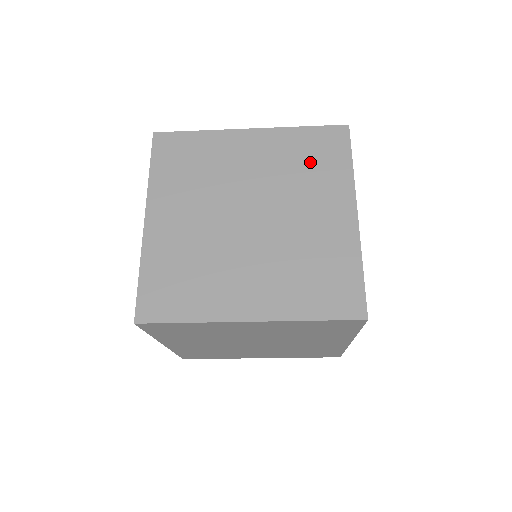
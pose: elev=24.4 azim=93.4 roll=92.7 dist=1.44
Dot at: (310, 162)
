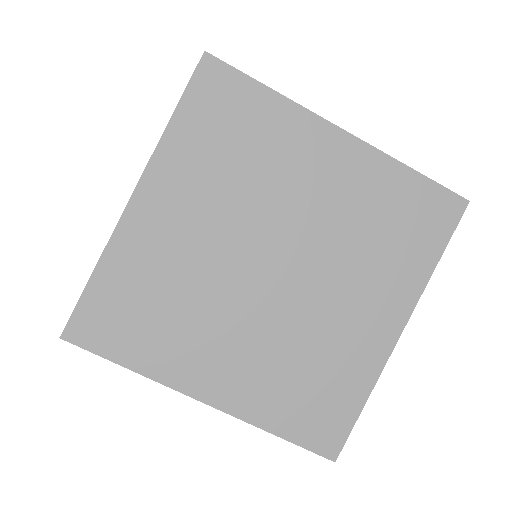
Dot at: occluded
